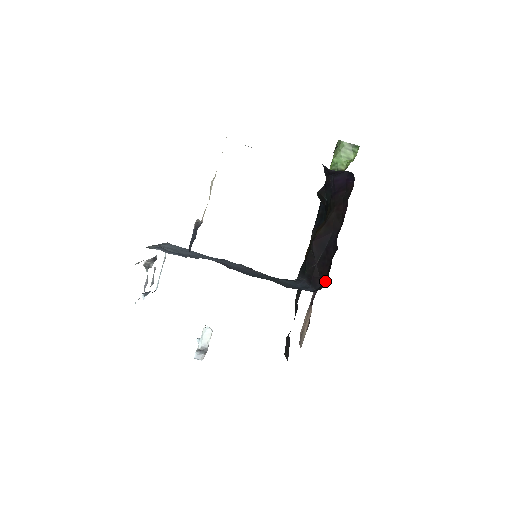
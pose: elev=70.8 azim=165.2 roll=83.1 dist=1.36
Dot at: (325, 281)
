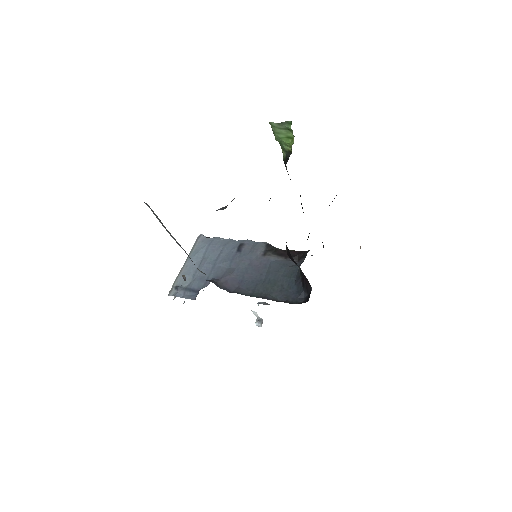
Dot at: occluded
